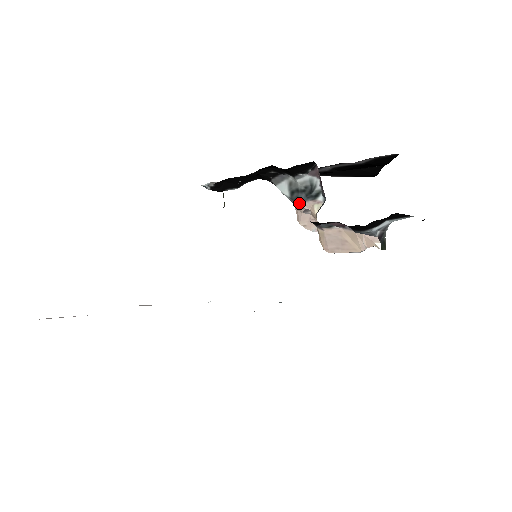
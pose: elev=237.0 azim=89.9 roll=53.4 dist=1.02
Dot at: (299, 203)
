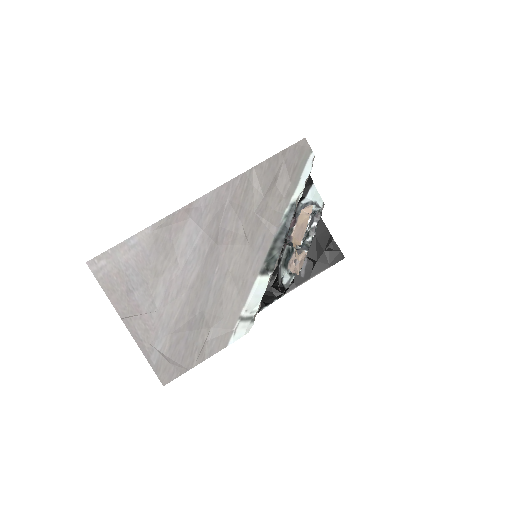
Dot at: (289, 262)
